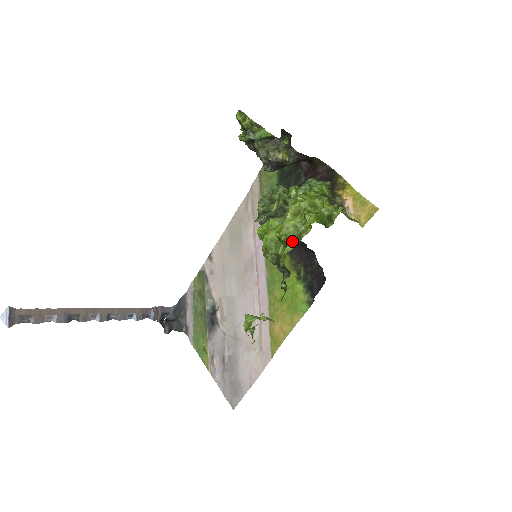
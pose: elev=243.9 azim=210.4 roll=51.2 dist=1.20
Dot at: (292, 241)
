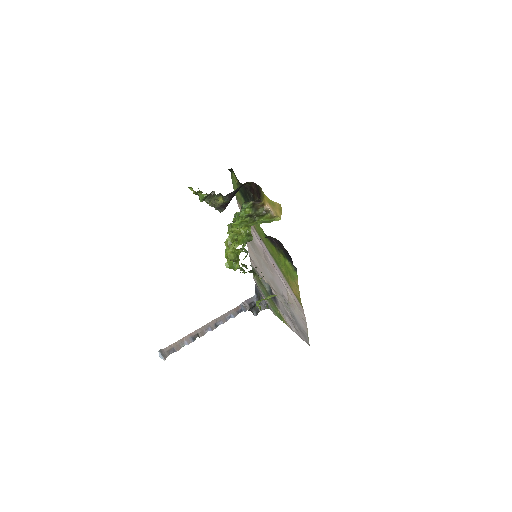
Dot at: (236, 261)
